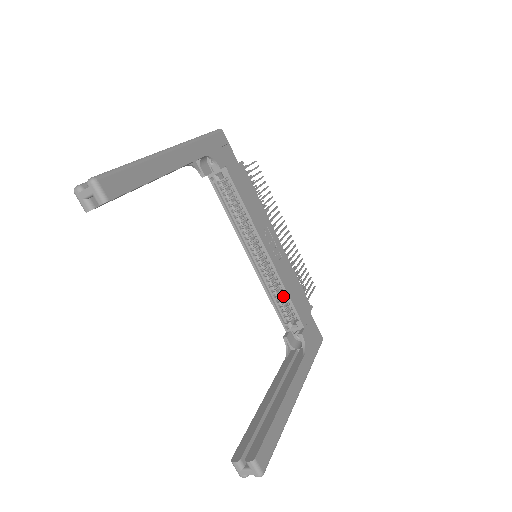
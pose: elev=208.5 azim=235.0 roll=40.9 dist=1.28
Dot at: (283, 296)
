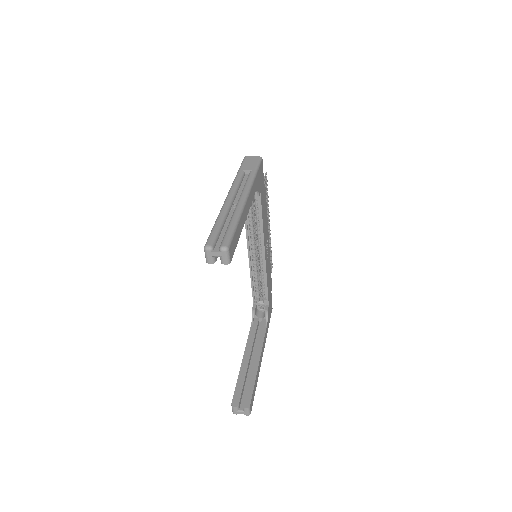
Dot at: (262, 283)
